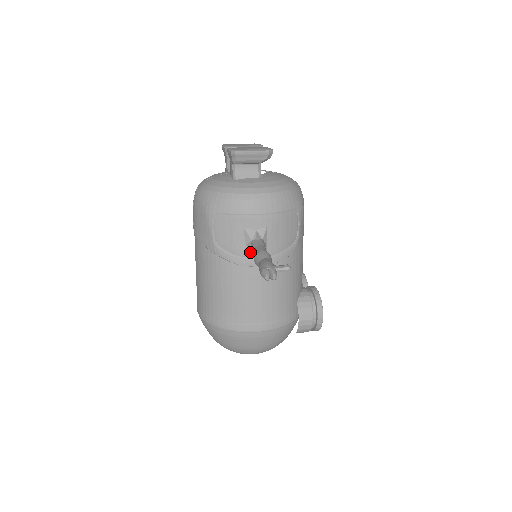
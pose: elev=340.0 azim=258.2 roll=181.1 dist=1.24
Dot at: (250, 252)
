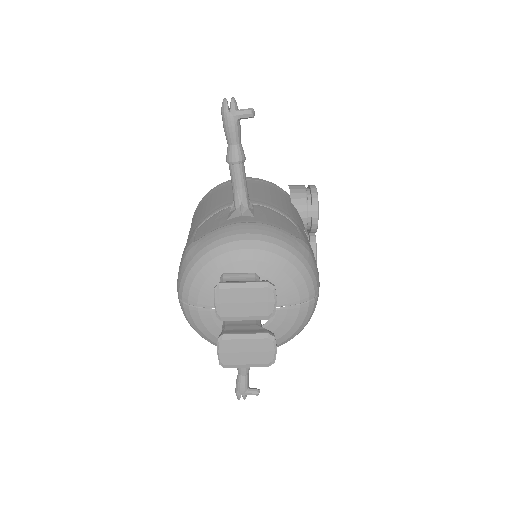
Dot at: occluded
